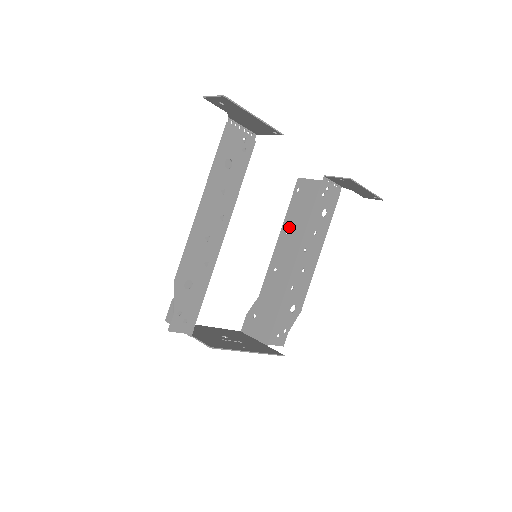
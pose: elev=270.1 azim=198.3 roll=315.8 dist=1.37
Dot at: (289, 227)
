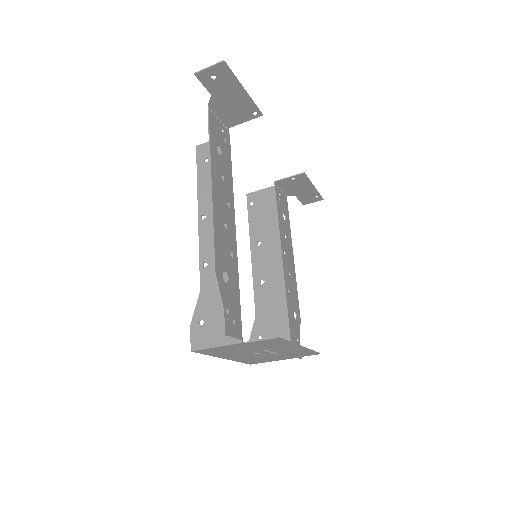
Dot at: (259, 238)
